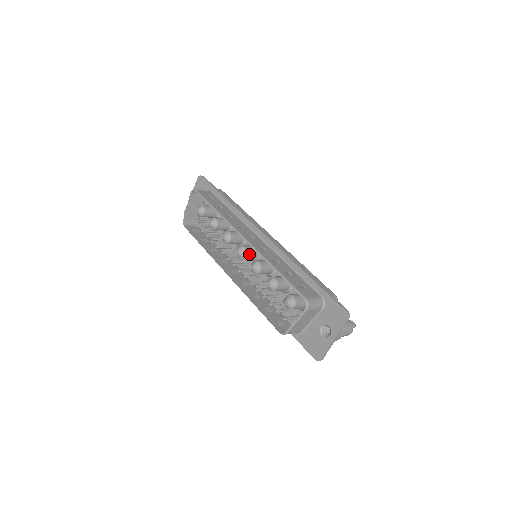
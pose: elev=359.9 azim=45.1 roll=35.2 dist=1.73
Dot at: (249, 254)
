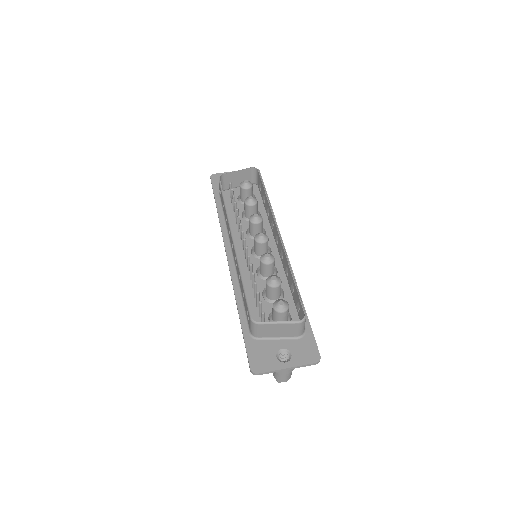
Dot at: (264, 247)
